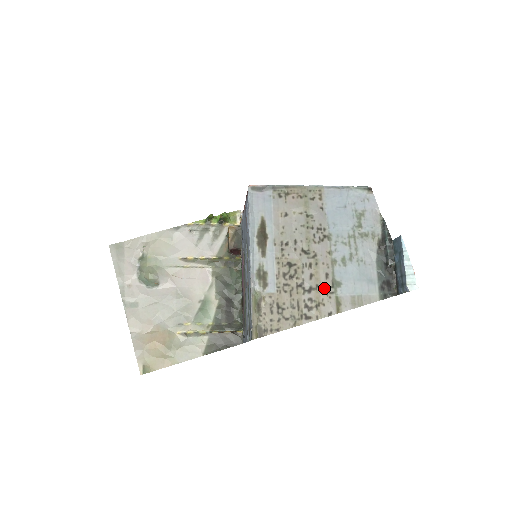
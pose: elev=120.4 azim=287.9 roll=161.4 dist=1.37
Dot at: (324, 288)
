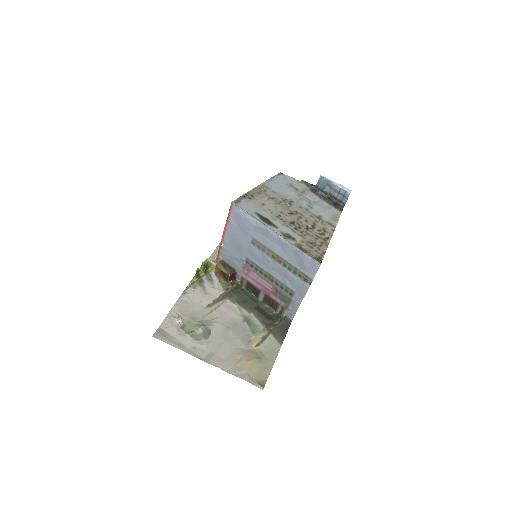
Dot at: (317, 222)
